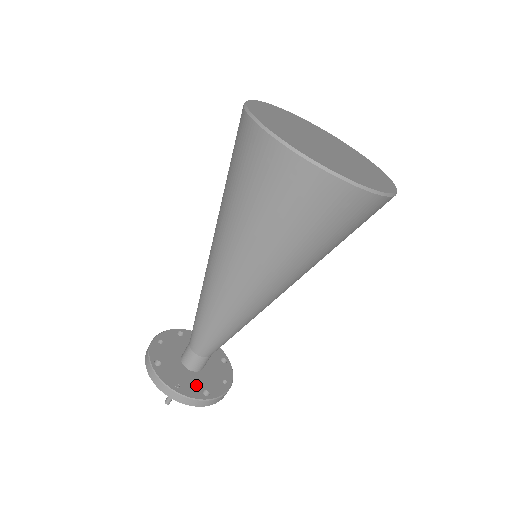
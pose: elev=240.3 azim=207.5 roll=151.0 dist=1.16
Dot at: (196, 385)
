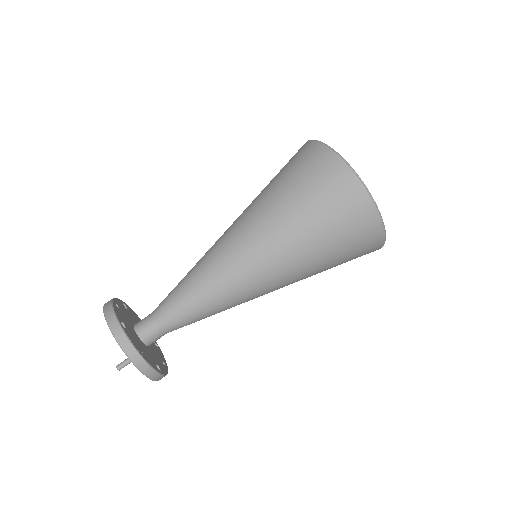
Dot at: (151, 357)
